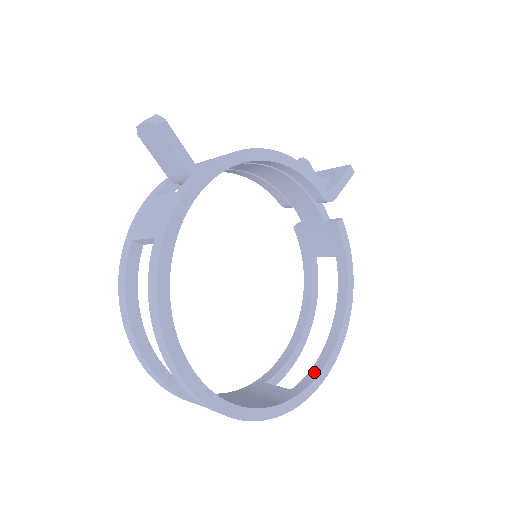
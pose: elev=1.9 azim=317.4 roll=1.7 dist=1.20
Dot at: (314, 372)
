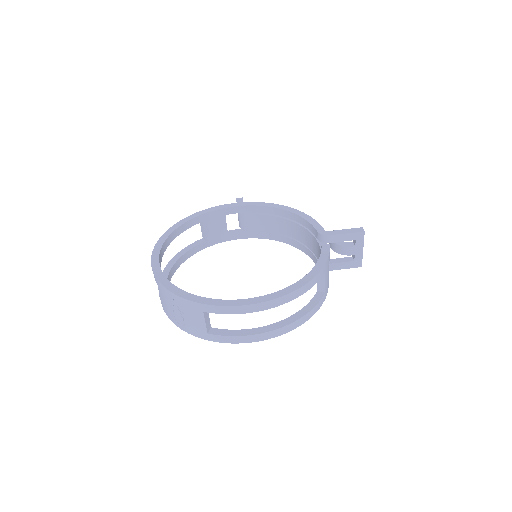
Dot at: occluded
